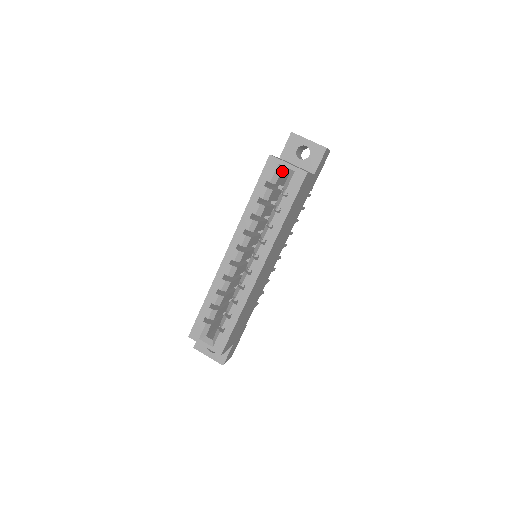
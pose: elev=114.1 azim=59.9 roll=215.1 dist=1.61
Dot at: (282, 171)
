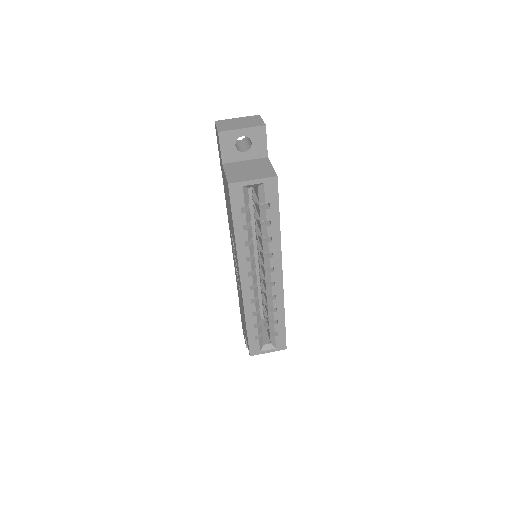
Dot at: occluded
